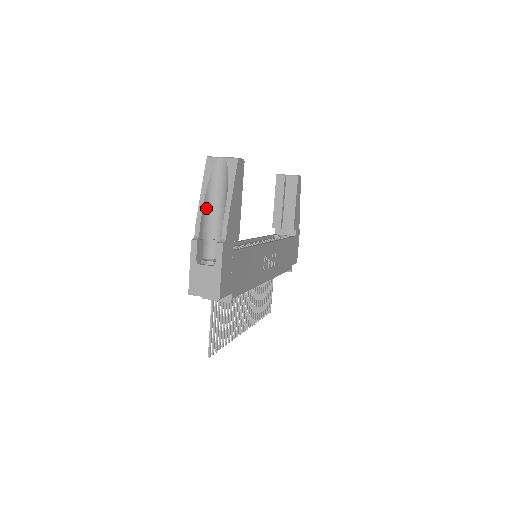
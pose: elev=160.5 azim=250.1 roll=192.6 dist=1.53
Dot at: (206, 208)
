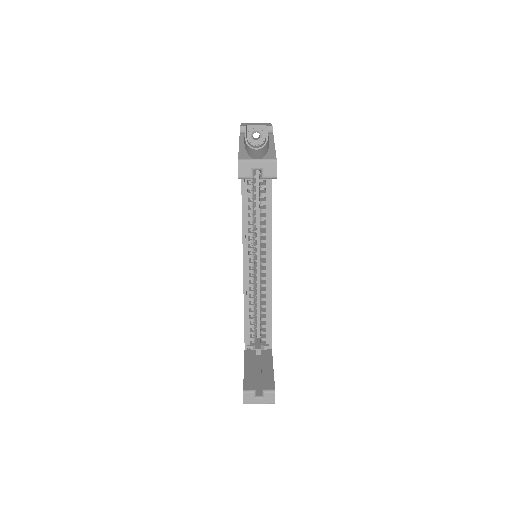
Dot at: occluded
